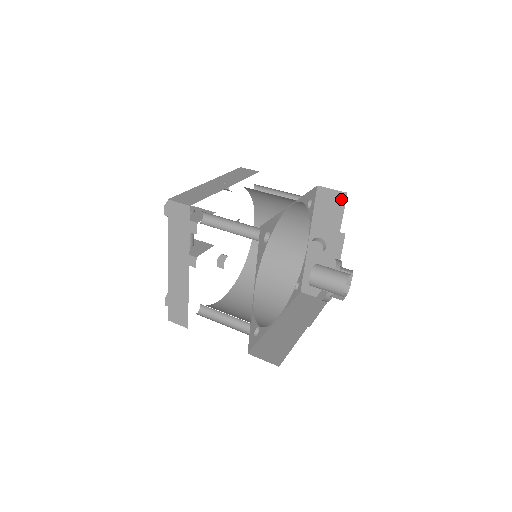
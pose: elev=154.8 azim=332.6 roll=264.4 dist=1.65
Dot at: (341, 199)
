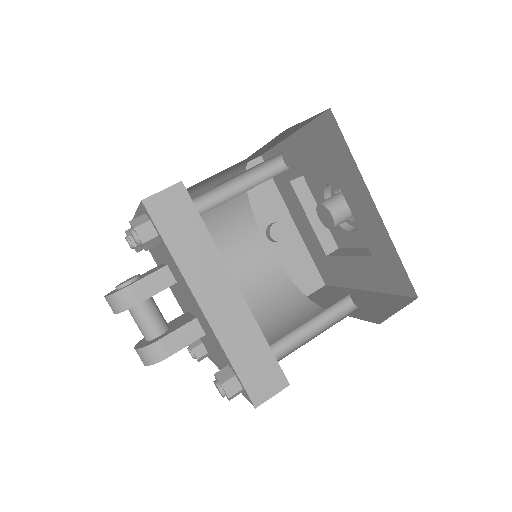
Dot at: occluded
